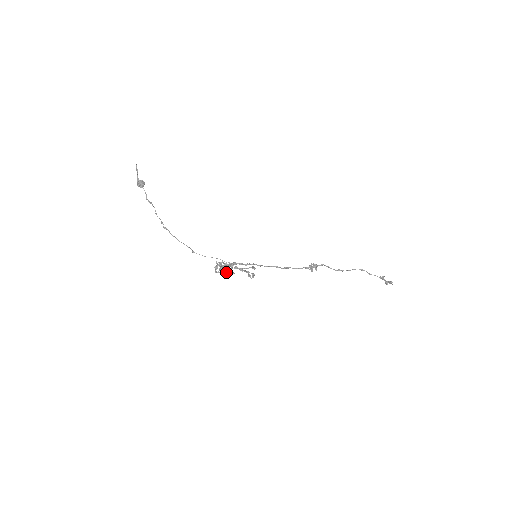
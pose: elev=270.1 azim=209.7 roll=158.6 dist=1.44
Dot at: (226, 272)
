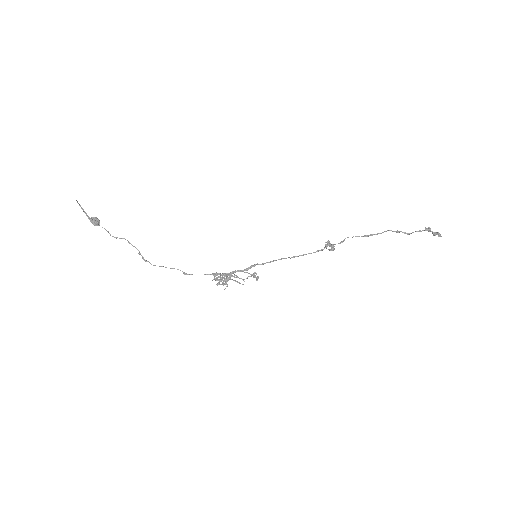
Dot at: occluded
